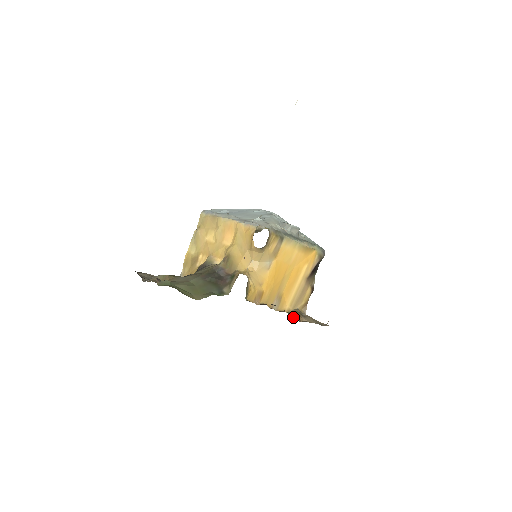
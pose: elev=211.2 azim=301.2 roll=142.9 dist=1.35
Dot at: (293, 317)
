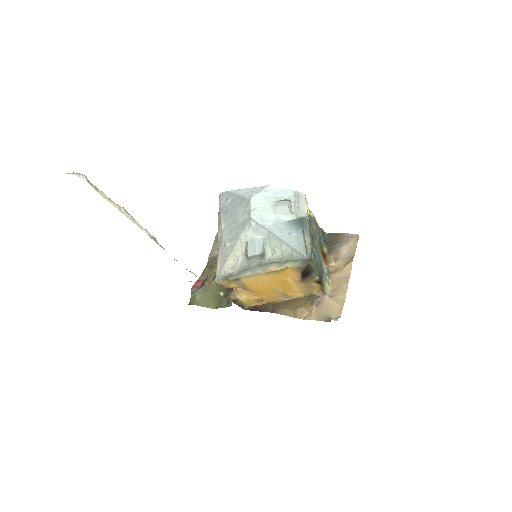
Dot at: (293, 316)
